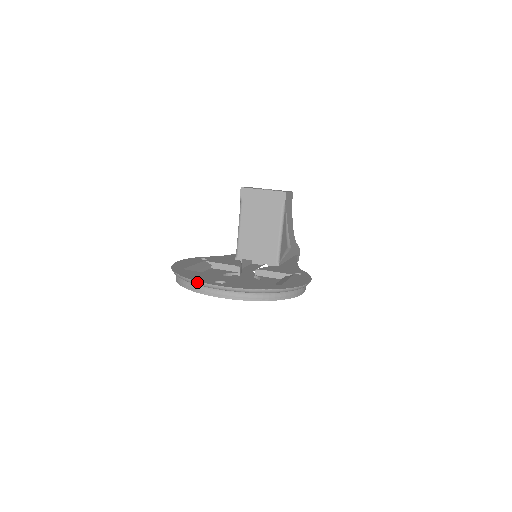
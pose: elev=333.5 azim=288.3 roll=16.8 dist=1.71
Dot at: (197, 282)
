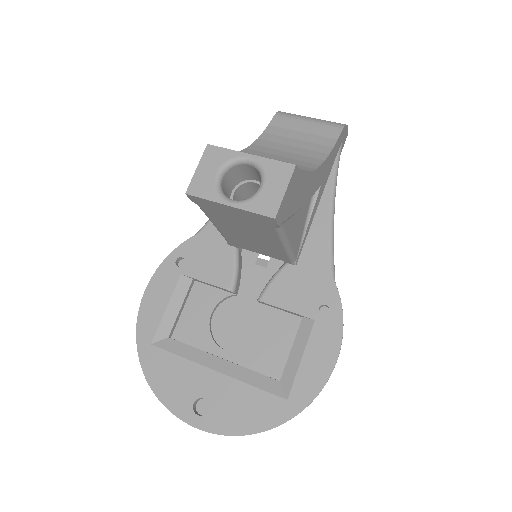
Dot at: (171, 412)
